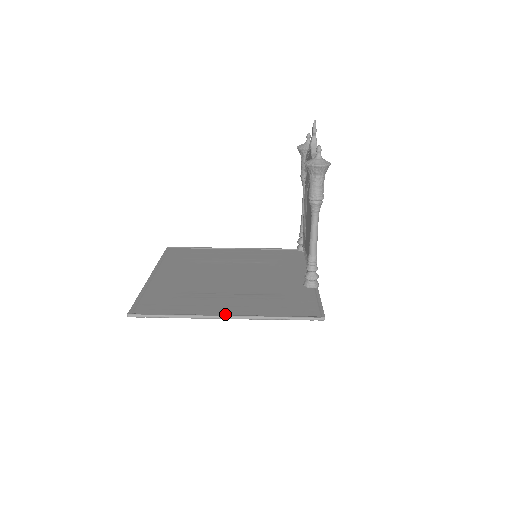
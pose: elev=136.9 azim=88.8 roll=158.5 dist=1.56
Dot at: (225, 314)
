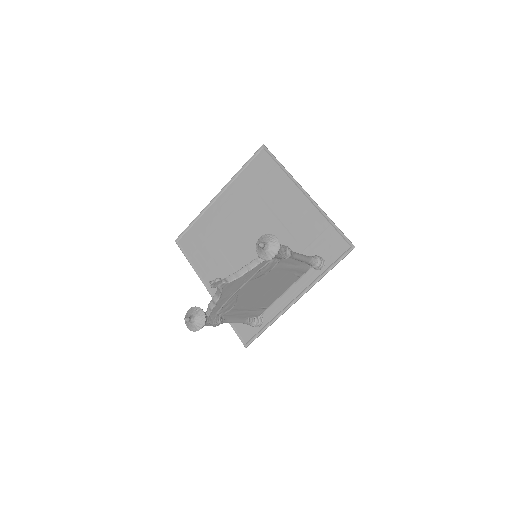
Dot at: (209, 288)
